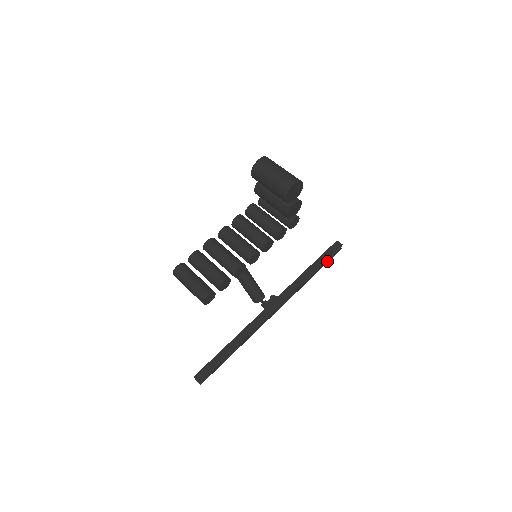
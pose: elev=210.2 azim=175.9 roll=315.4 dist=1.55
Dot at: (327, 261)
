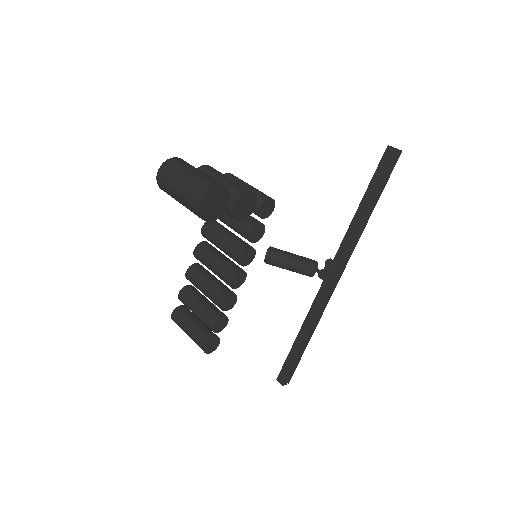
Dot at: (384, 183)
